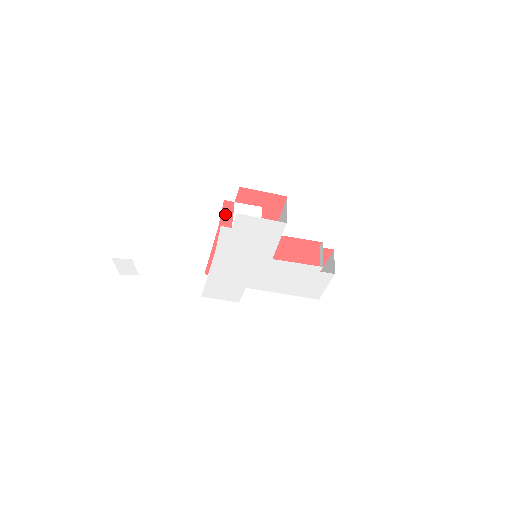
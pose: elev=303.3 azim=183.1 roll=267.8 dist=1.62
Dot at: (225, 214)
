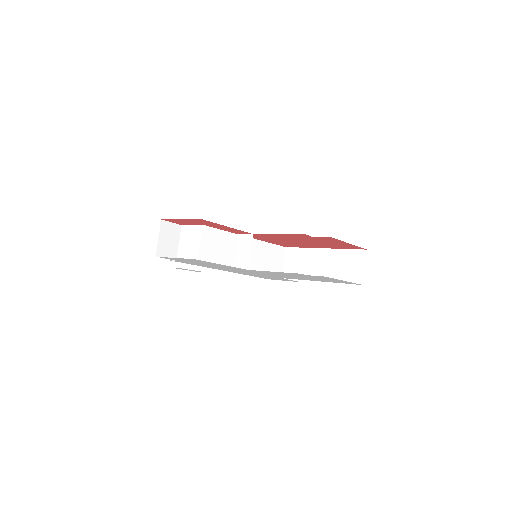
Dot at: occluded
